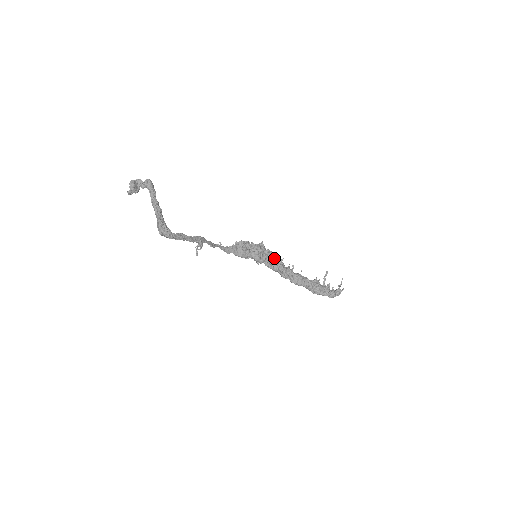
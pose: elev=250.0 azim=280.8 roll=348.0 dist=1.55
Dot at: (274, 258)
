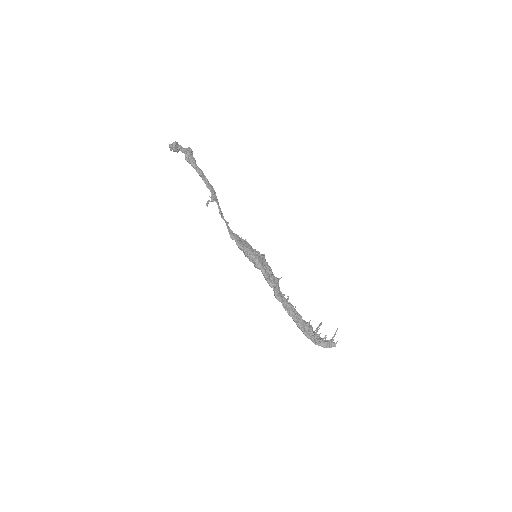
Dot at: (272, 273)
